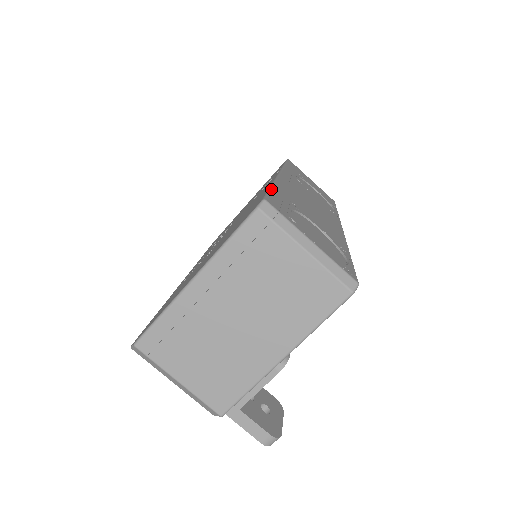
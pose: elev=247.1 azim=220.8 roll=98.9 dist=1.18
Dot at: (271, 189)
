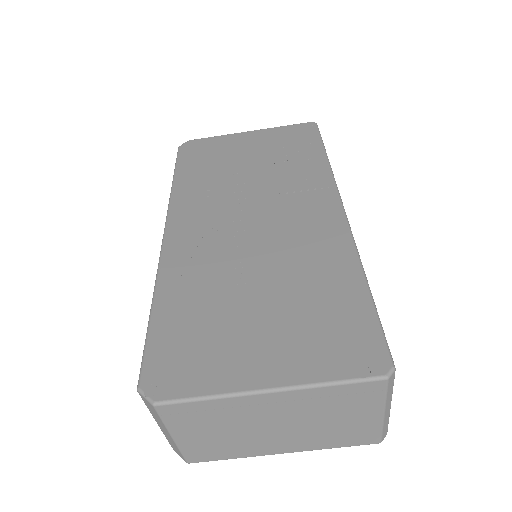
Dot at: occluded
